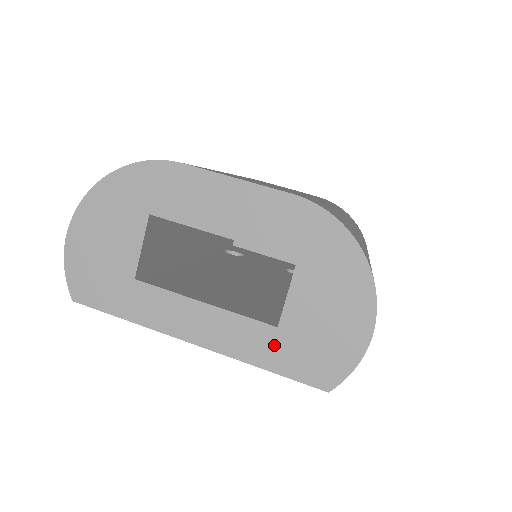
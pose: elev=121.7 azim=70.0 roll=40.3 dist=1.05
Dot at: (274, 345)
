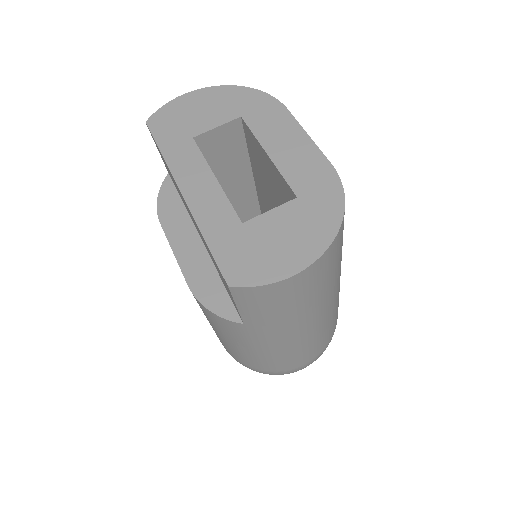
Dot at: (228, 231)
